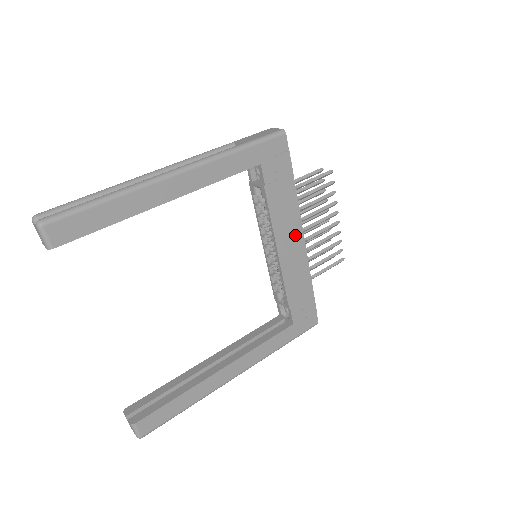
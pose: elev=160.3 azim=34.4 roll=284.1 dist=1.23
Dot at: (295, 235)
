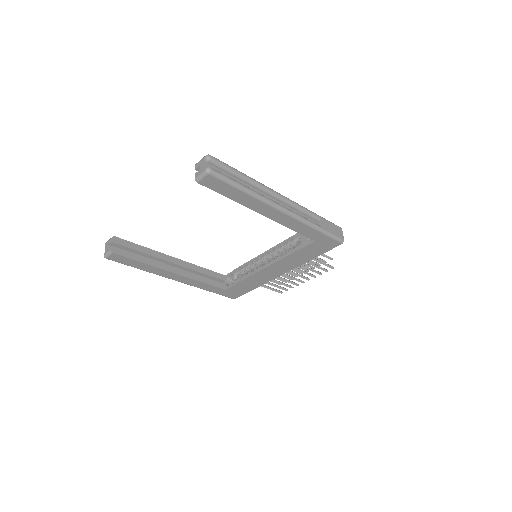
Dot at: (282, 270)
